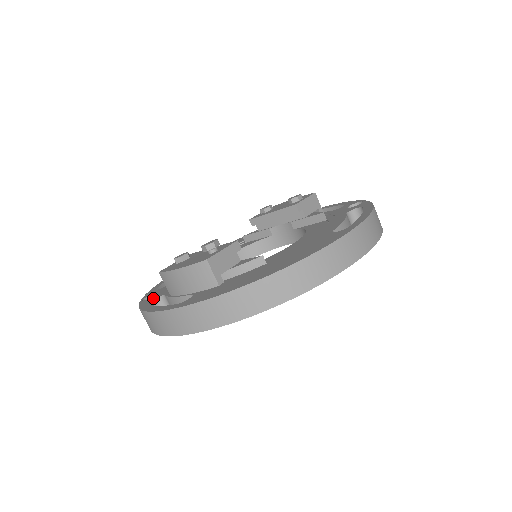
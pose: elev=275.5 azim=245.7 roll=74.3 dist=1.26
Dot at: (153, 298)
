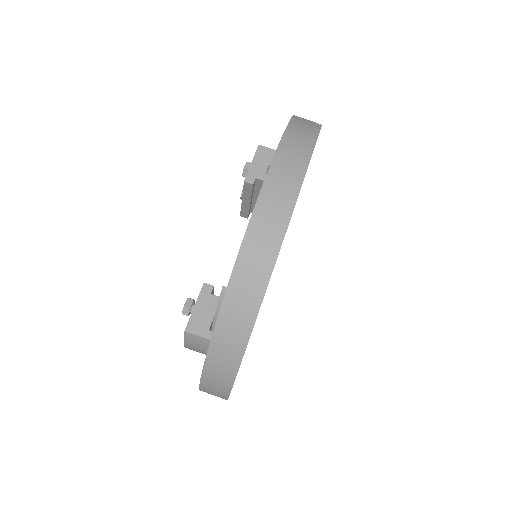
Dot at: occluded
